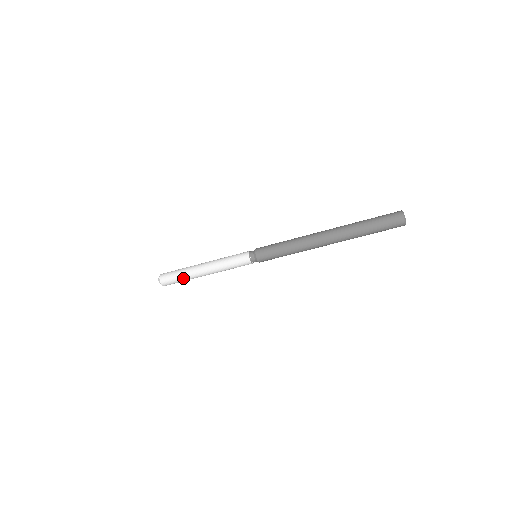
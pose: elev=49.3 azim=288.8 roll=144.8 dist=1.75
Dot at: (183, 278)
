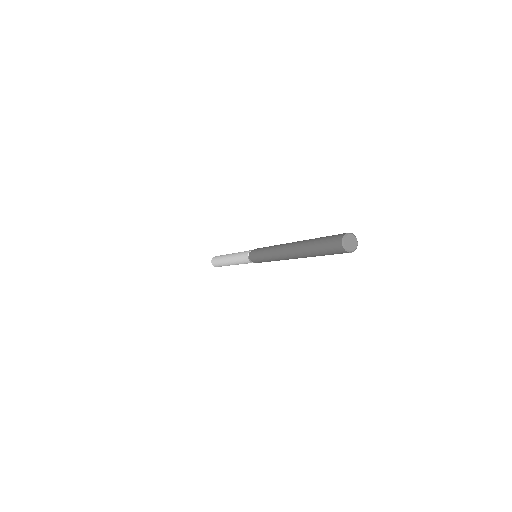
Dot at: occluded
